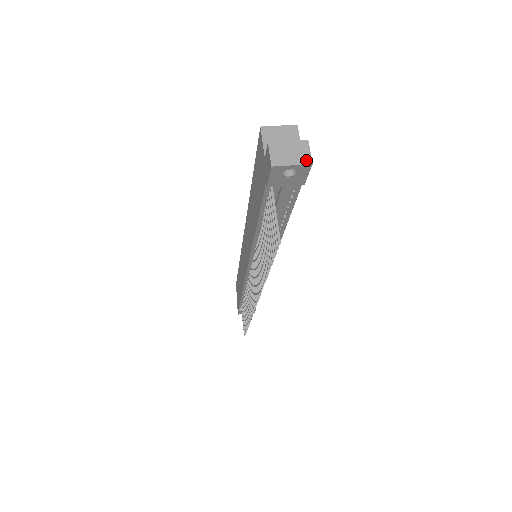
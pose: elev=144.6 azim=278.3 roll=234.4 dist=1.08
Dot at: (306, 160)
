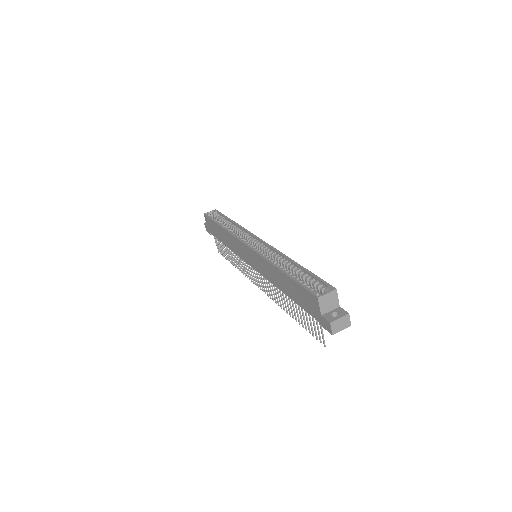
Dot at: (348, 325)
